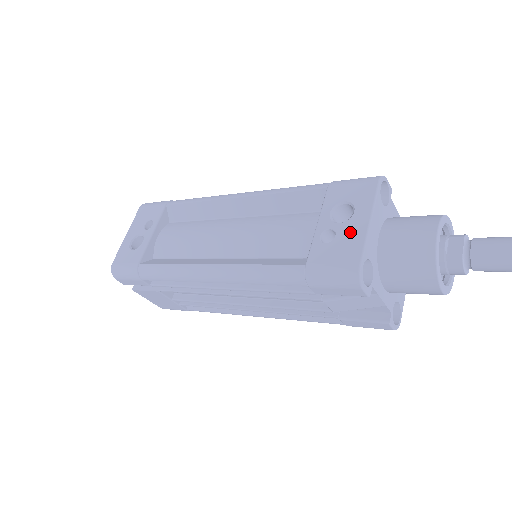
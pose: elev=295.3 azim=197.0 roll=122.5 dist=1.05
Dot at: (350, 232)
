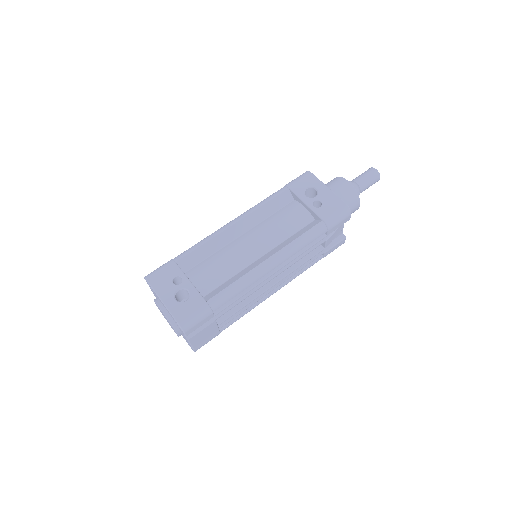
Dot at: (326, 196)
